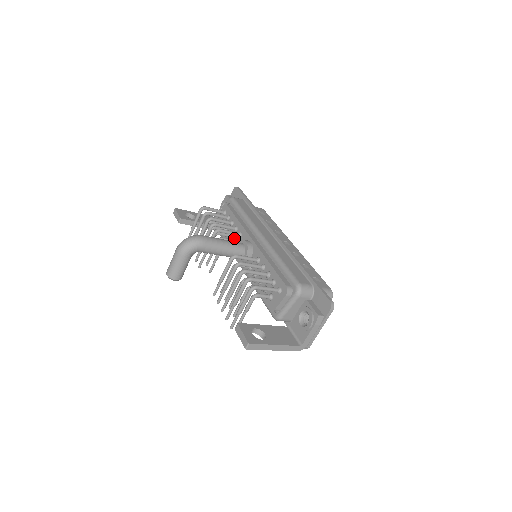
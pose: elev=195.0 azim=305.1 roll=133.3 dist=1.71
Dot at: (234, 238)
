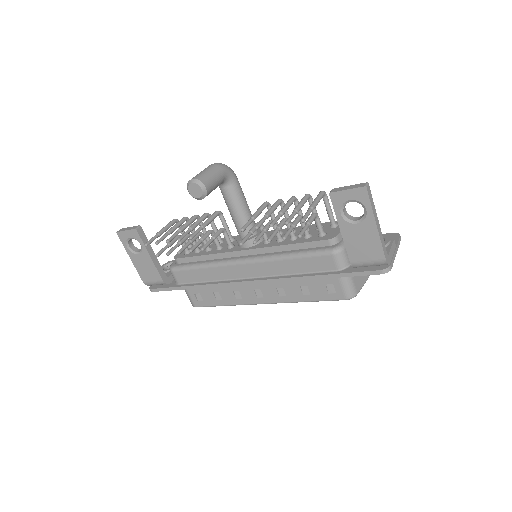
Dot at: occluded
